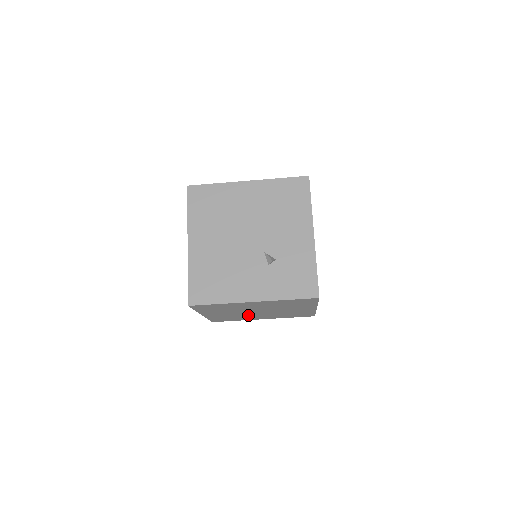
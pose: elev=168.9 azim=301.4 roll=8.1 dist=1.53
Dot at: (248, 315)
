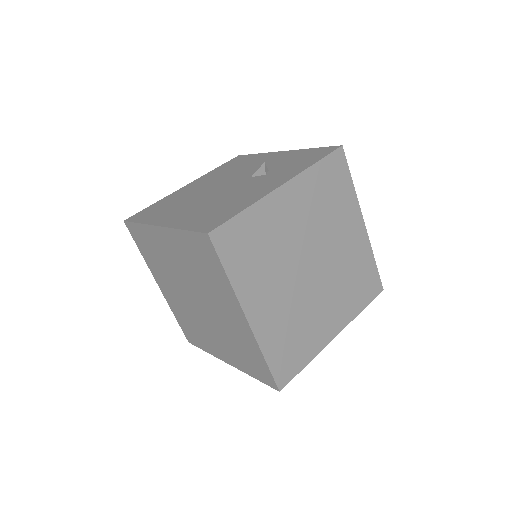
Dot at: (308, 306)
